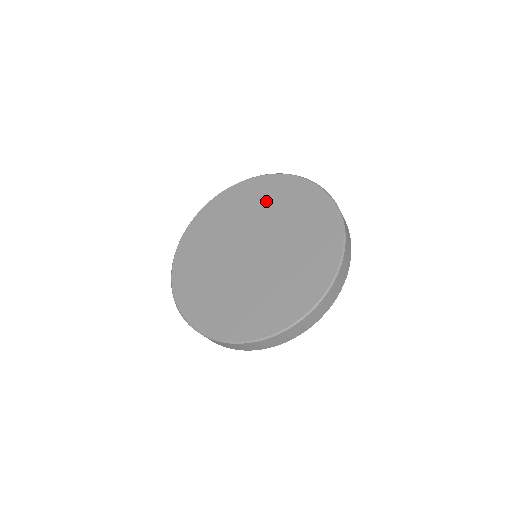
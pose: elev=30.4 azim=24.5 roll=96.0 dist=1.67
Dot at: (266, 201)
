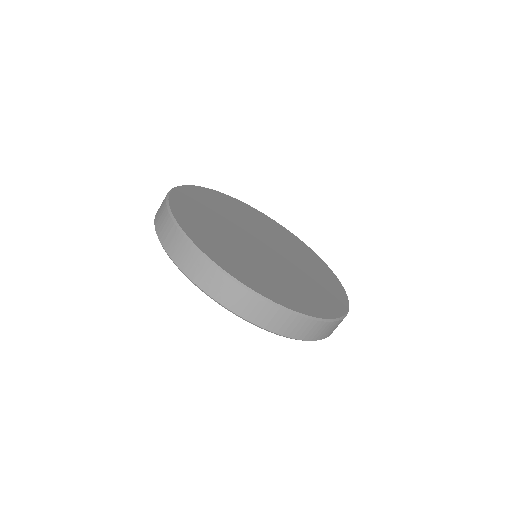
Dot at: (295, 247)
